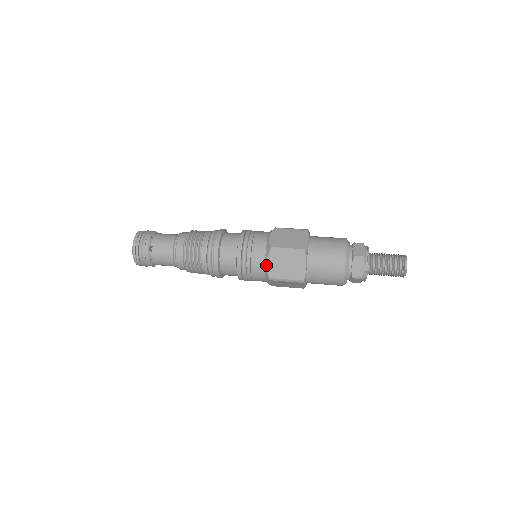
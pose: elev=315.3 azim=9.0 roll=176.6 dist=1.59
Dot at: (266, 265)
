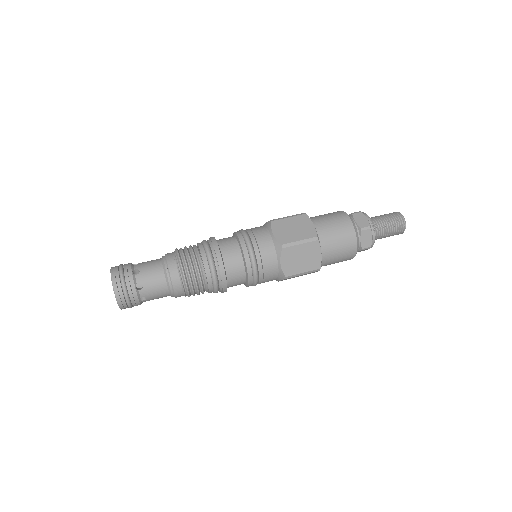
Dot at: (280, 265)
